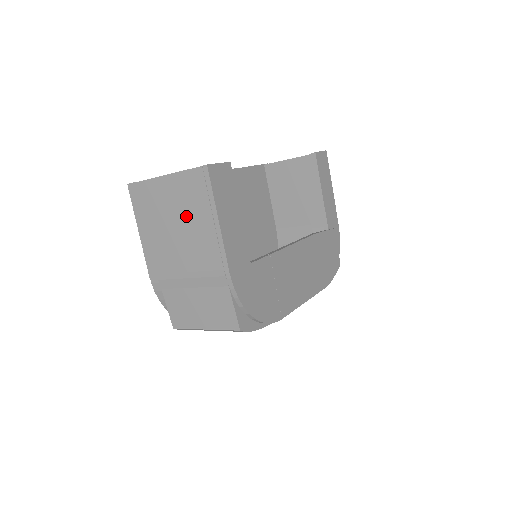
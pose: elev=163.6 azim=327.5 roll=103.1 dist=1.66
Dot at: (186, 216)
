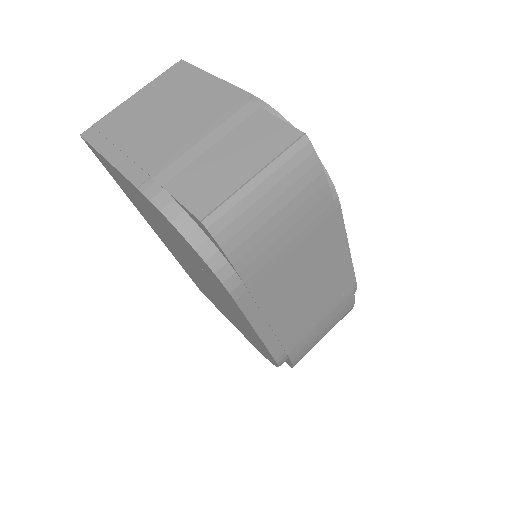
Dot at: (173, 100)
